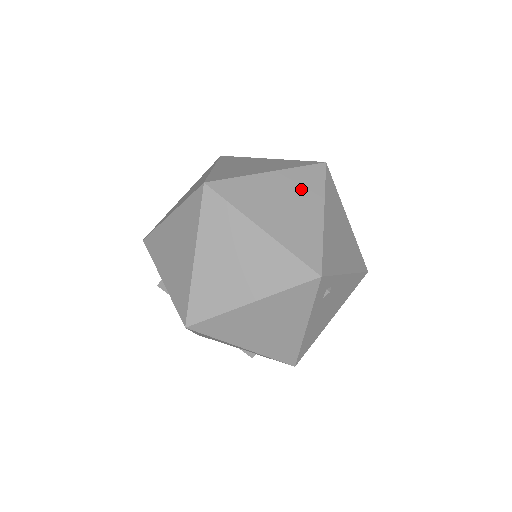
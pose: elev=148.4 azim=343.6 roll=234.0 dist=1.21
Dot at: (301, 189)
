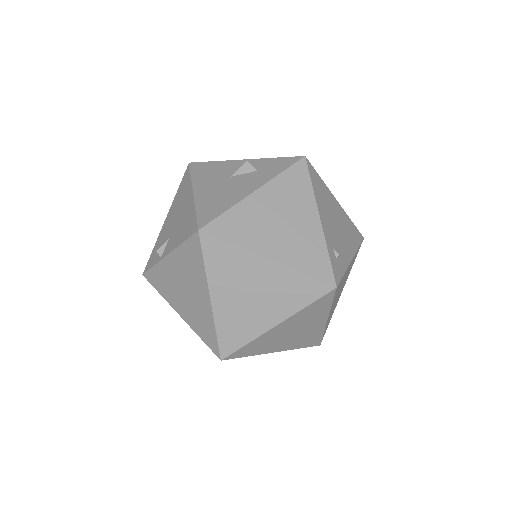
Dot at: (234, 273)
